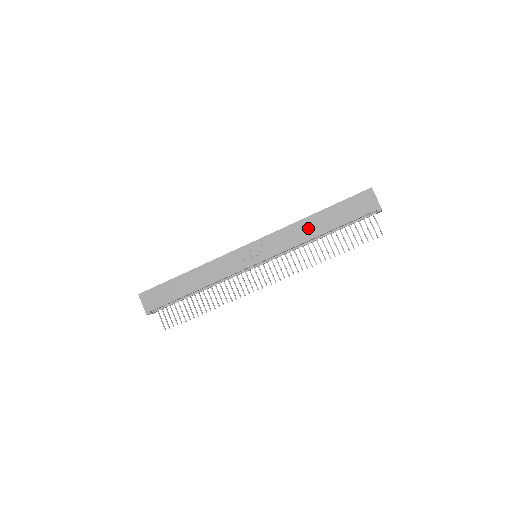
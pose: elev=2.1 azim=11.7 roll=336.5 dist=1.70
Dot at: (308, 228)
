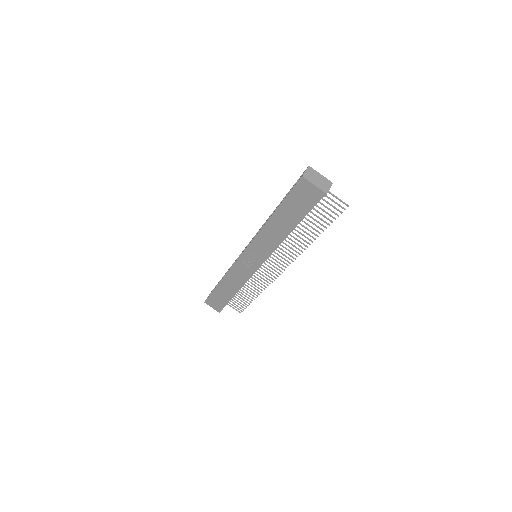
Dot at: (275, 230)
